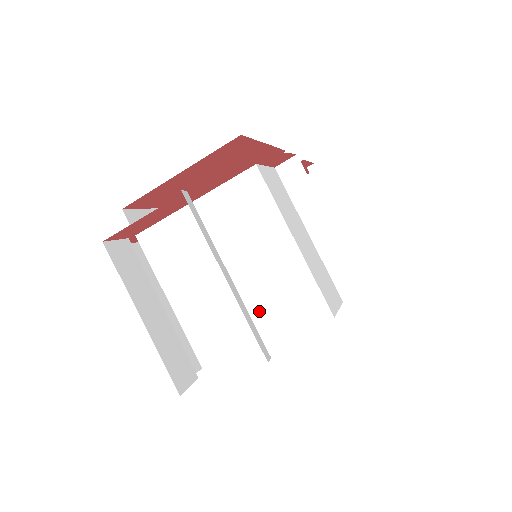
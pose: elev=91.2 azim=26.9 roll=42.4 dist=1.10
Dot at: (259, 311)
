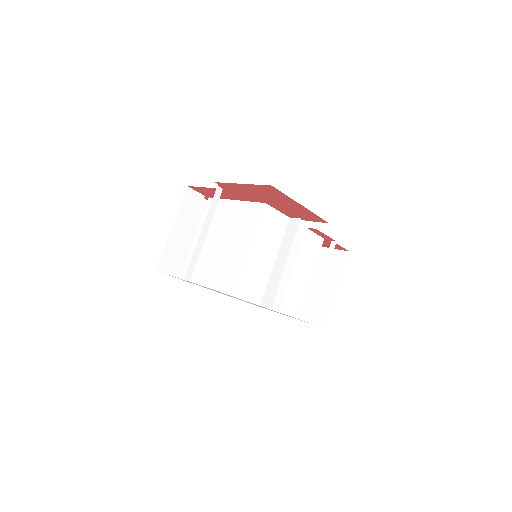
Dot at: (215, 269)
